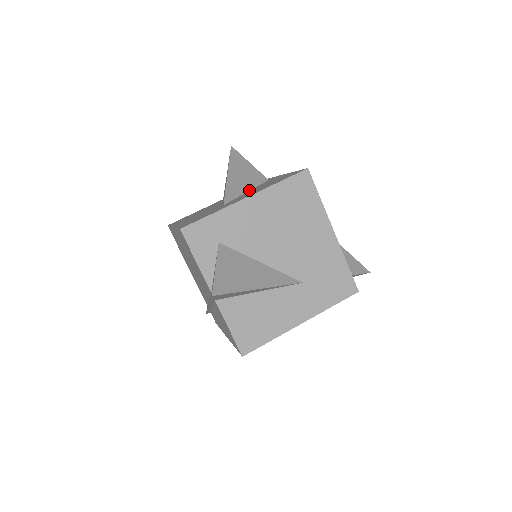
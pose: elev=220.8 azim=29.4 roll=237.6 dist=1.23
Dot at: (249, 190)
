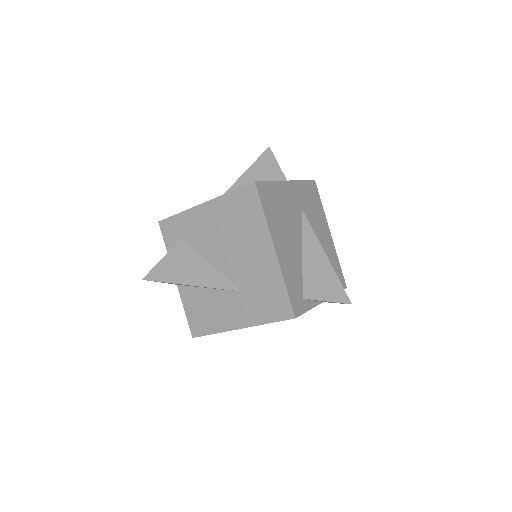
Dot at: occluded
